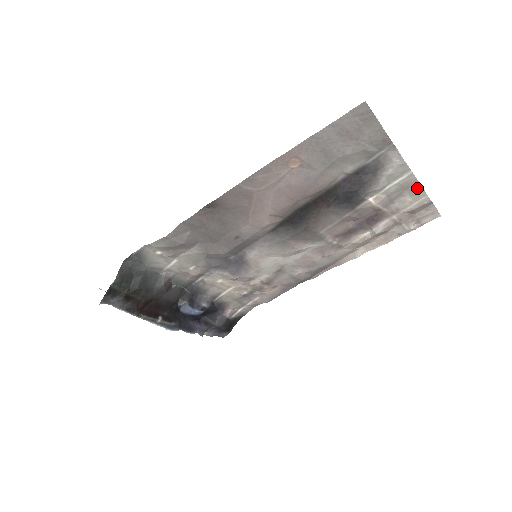
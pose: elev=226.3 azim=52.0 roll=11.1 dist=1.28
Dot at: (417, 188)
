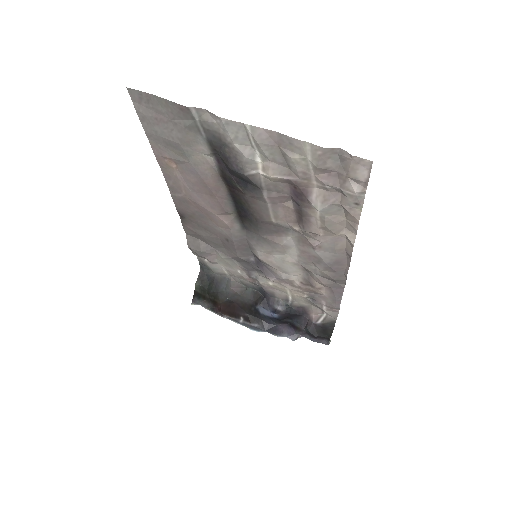
Dot at: (284, 139)
